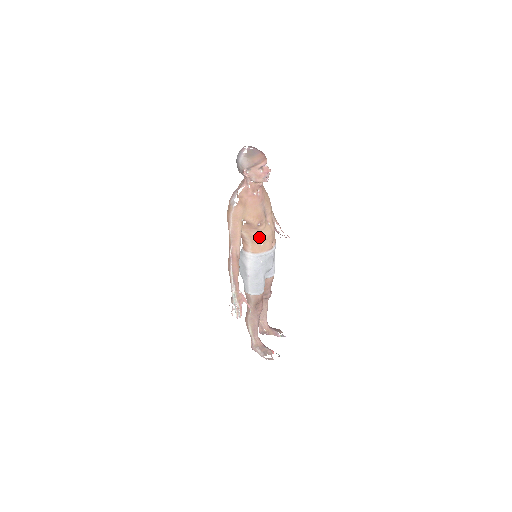
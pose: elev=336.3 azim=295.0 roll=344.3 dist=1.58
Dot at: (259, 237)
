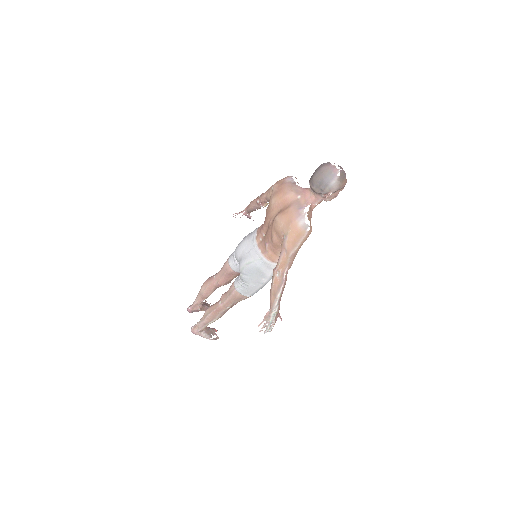
Dot at: occluded
